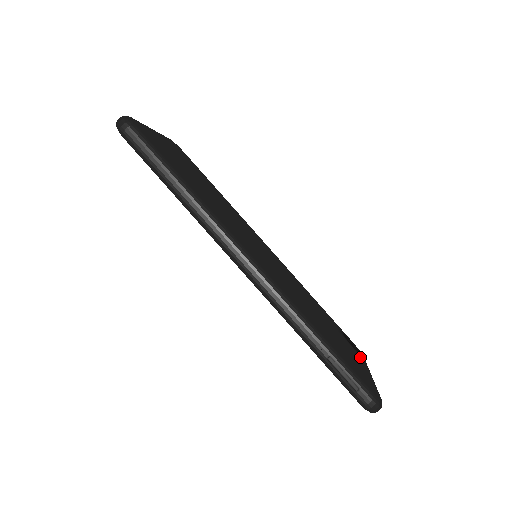
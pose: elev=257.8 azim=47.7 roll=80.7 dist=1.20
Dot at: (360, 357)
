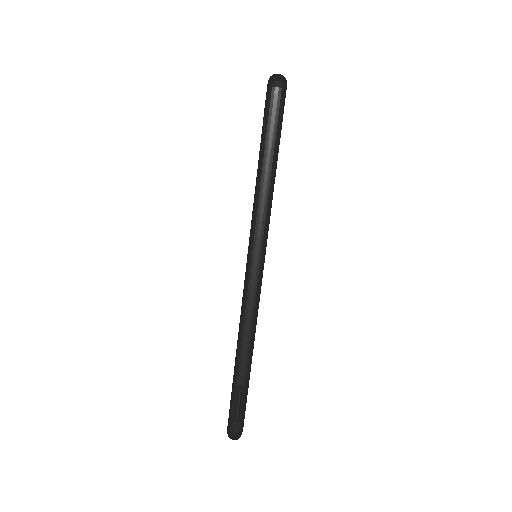
Dot at: occluded
